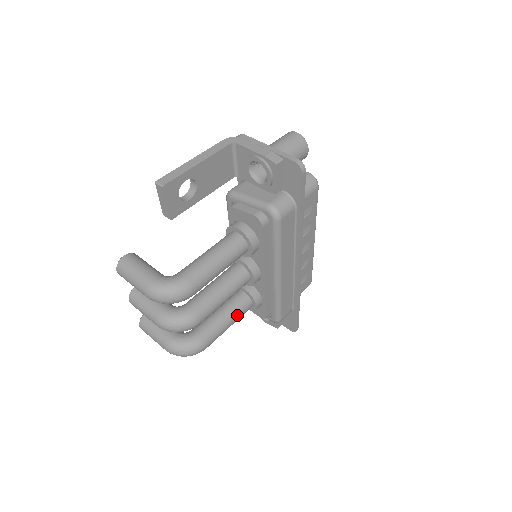
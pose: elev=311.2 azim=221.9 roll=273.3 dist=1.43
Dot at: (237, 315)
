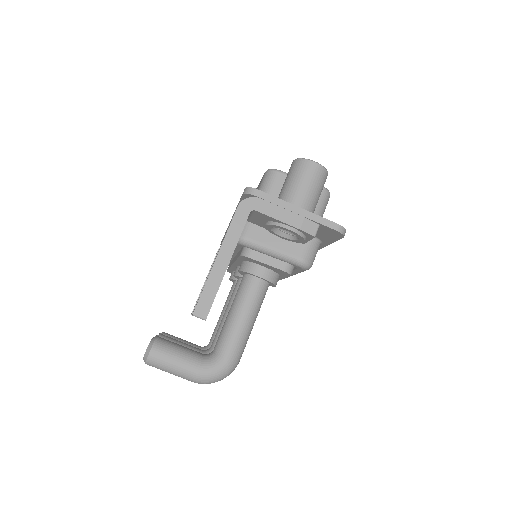
Dot at: occluded
